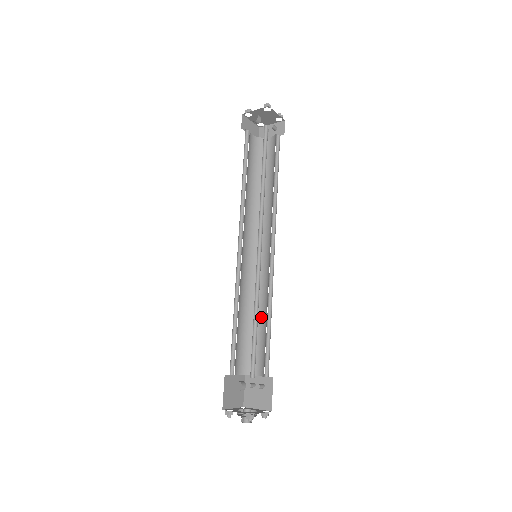
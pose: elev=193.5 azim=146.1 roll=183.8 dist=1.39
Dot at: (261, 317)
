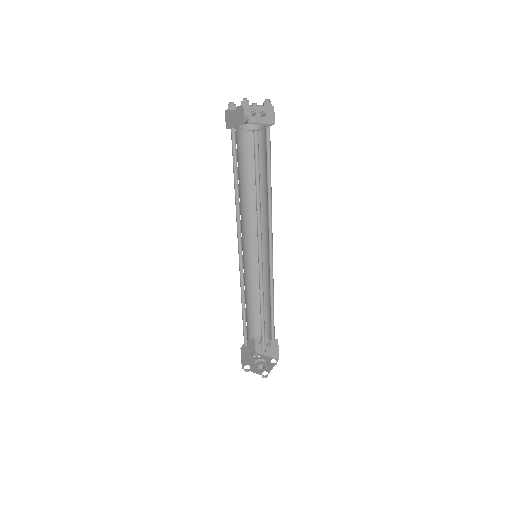
Dot at: (264, 297)
